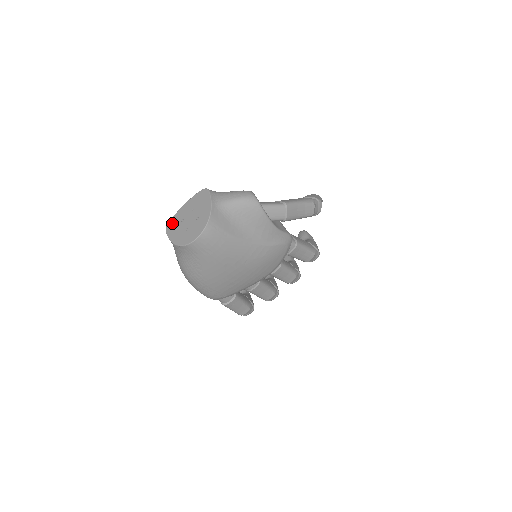
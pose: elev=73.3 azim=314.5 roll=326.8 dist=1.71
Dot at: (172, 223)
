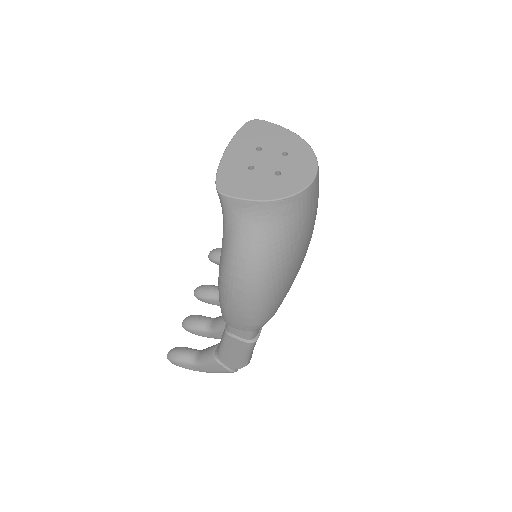
Dot at: (228, 179)
